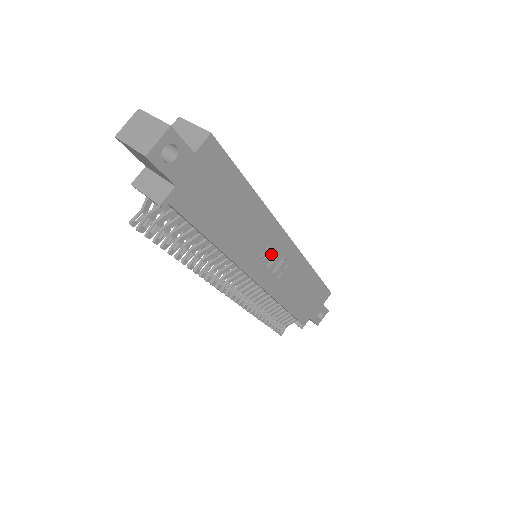
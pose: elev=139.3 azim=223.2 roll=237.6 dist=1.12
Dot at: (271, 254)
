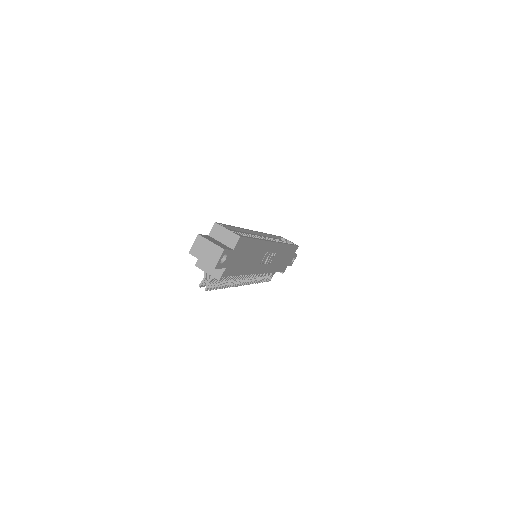
Dot at: (267, 256)
